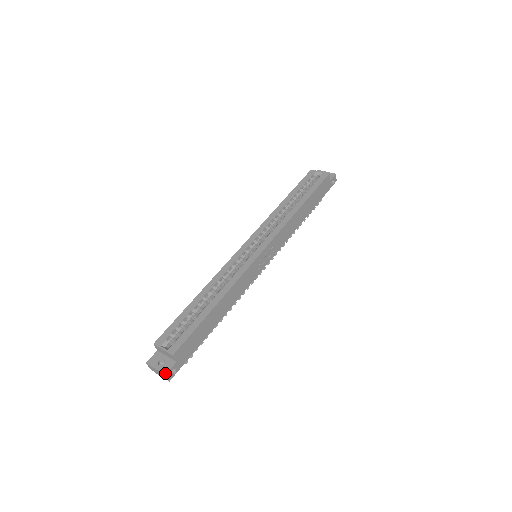
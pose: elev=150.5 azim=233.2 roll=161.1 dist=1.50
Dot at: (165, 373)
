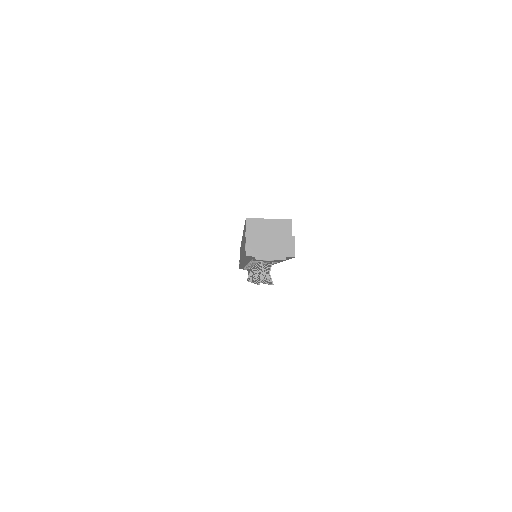
Dot at: occluded
